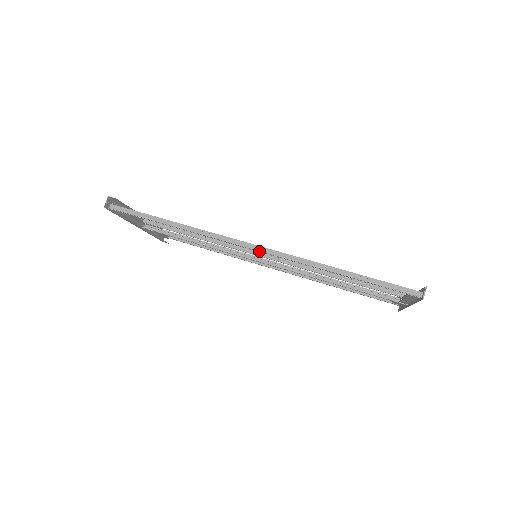
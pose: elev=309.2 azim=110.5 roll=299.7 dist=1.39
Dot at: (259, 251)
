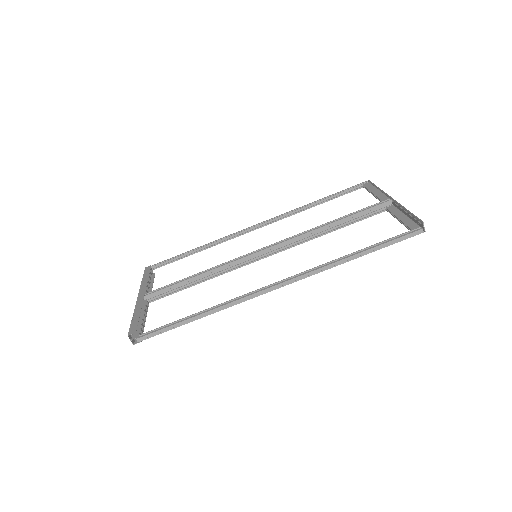
Dot at: (284, 285)
